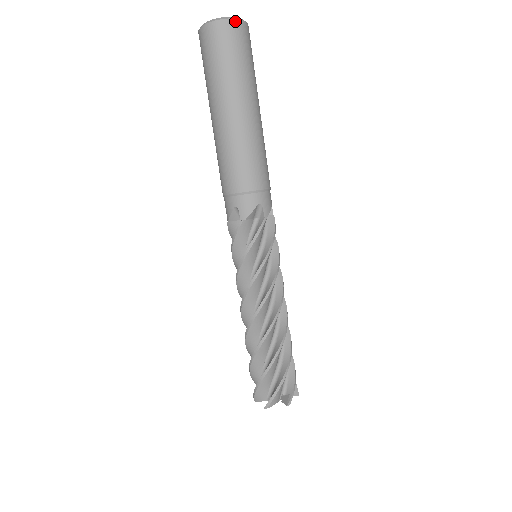
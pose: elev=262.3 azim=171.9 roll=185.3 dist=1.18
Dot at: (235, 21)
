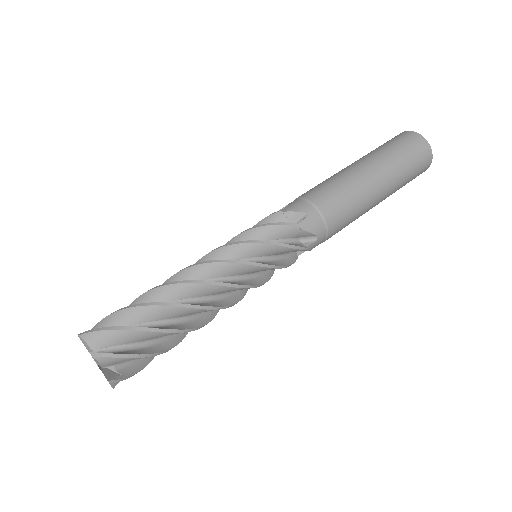
Dot at: (431, 160)
